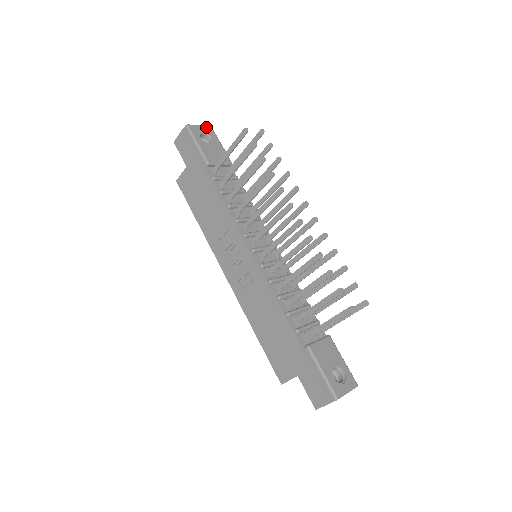
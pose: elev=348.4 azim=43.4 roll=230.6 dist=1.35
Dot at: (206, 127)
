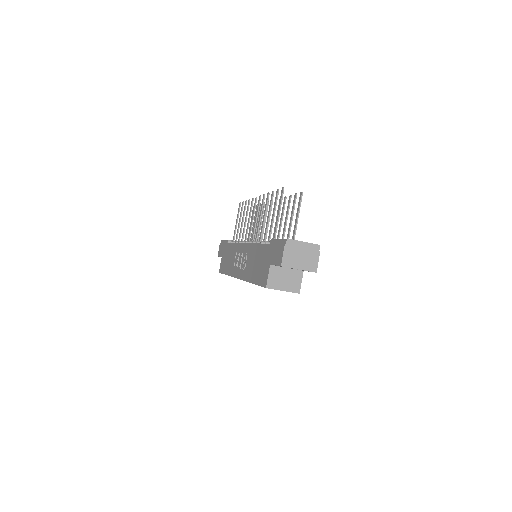
Dot at: occluded
